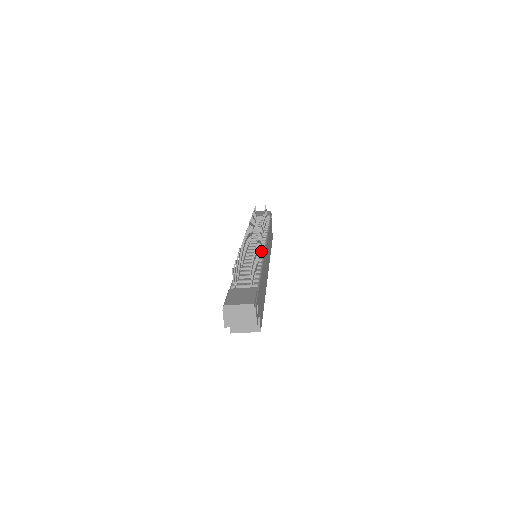
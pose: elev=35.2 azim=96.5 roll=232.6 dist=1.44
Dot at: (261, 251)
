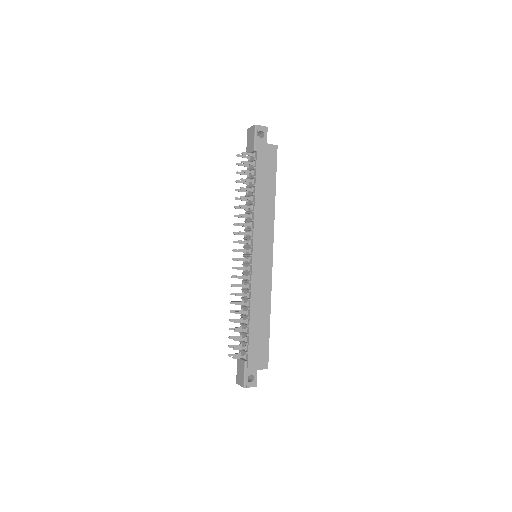
Dot at: (250, 274)
